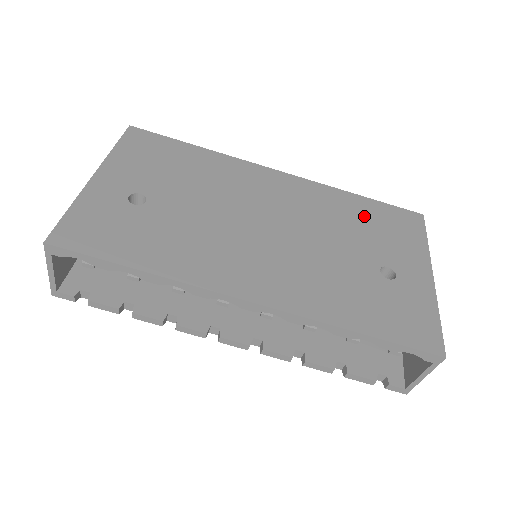
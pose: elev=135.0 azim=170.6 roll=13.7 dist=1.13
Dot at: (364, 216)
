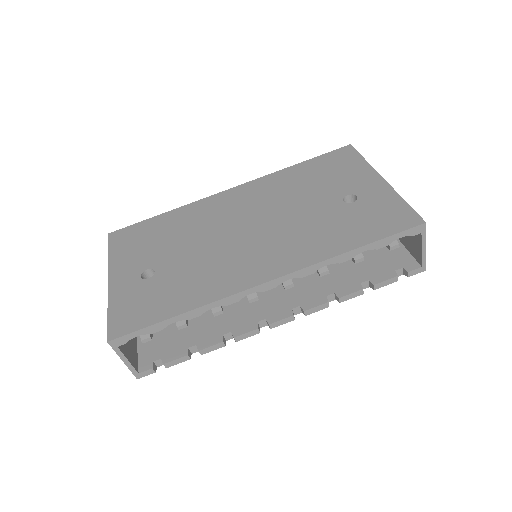
Dot at: (309, 175)
